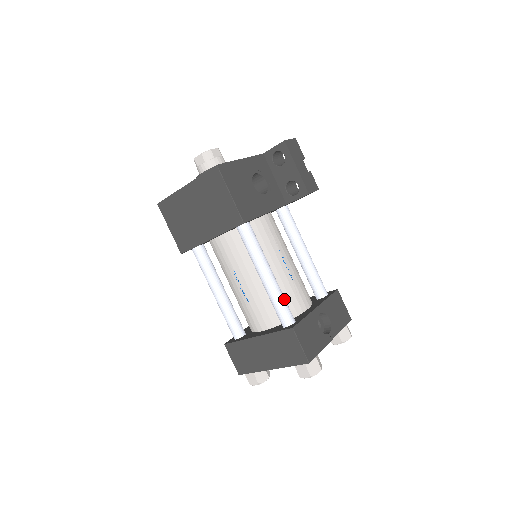
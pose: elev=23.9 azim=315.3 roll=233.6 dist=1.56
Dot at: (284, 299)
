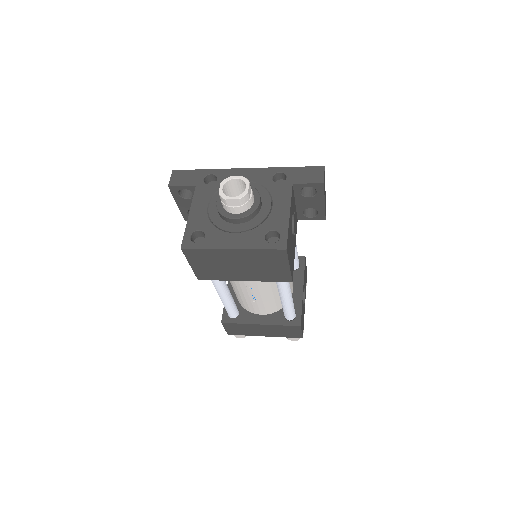
Dot at: occluded
